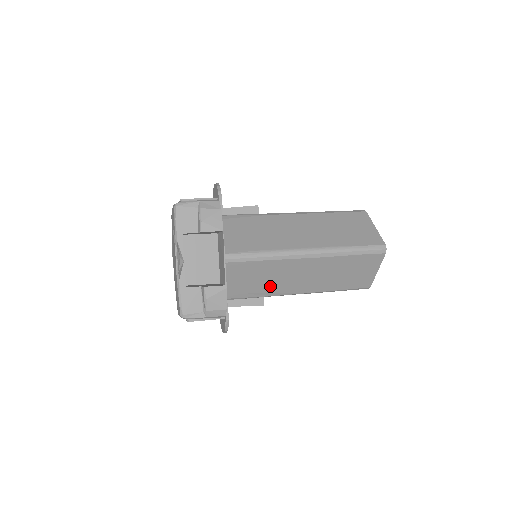
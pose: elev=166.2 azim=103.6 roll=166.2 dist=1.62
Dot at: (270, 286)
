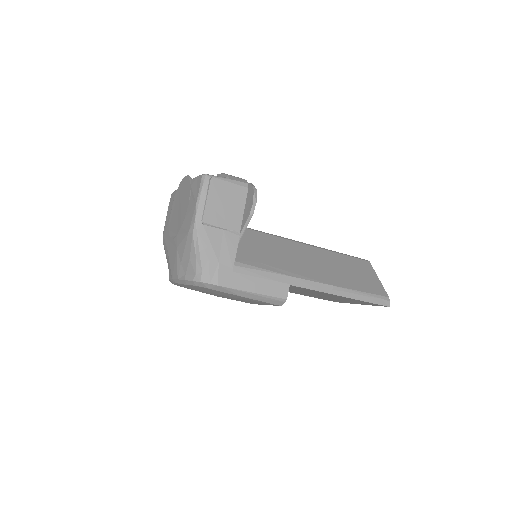
Dot at: (284, 263)
